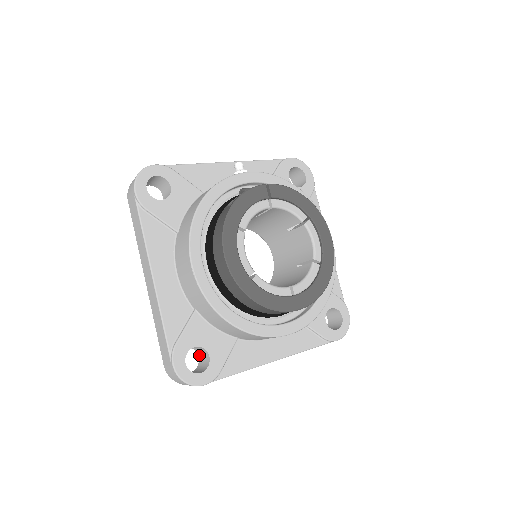
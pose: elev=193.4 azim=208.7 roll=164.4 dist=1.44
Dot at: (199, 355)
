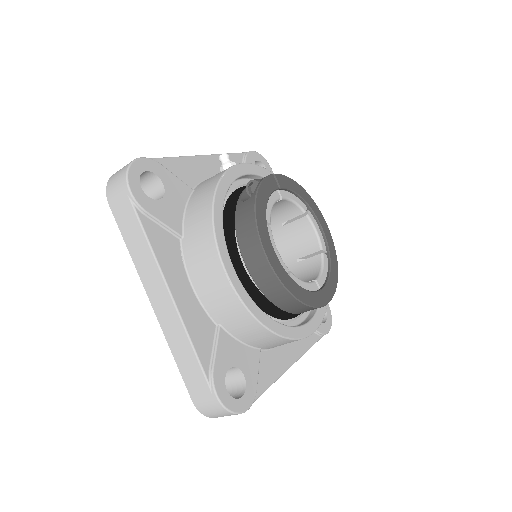
Dot at: occluded
